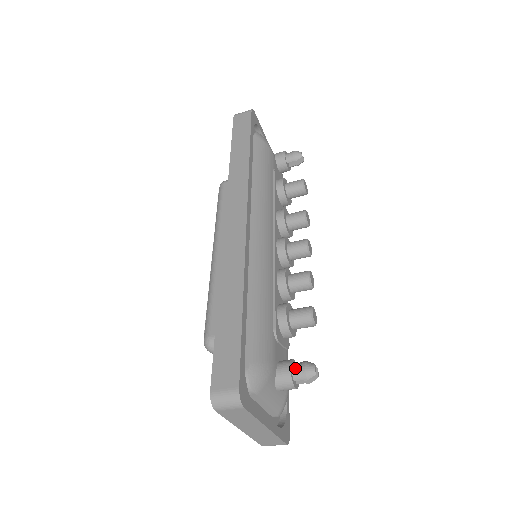
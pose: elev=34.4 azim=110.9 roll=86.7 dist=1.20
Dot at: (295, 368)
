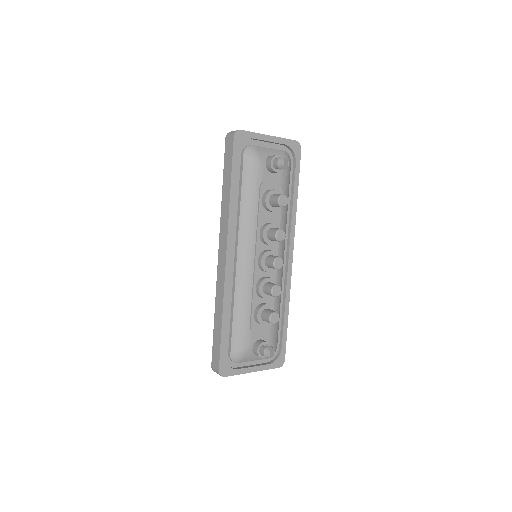
Dot at: (260, 350)
